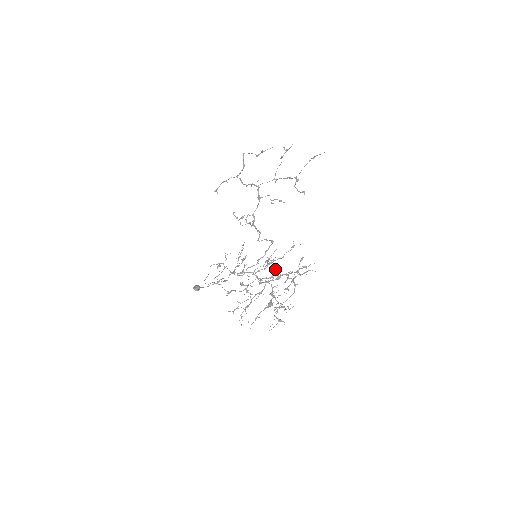
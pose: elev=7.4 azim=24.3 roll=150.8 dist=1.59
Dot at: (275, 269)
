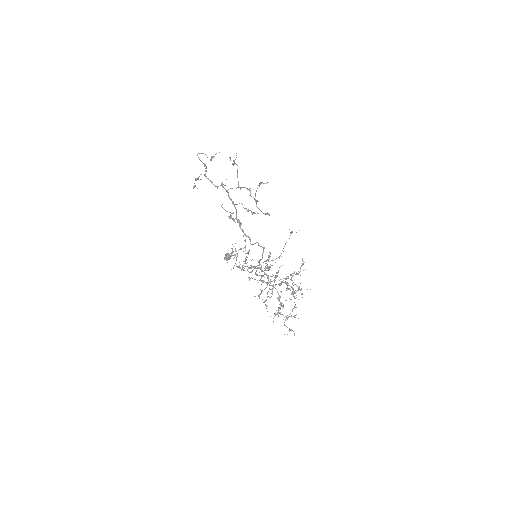
Dot at: (276, 272)
